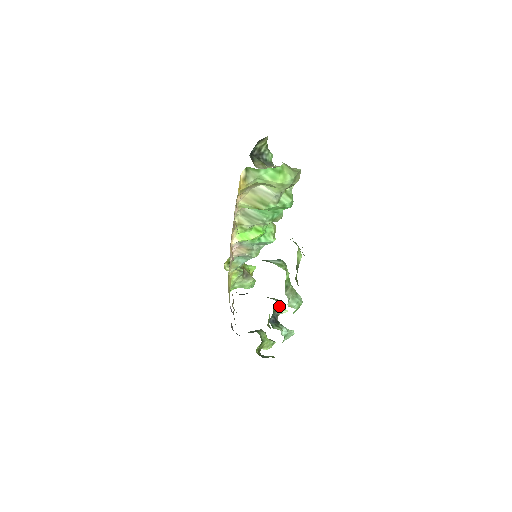
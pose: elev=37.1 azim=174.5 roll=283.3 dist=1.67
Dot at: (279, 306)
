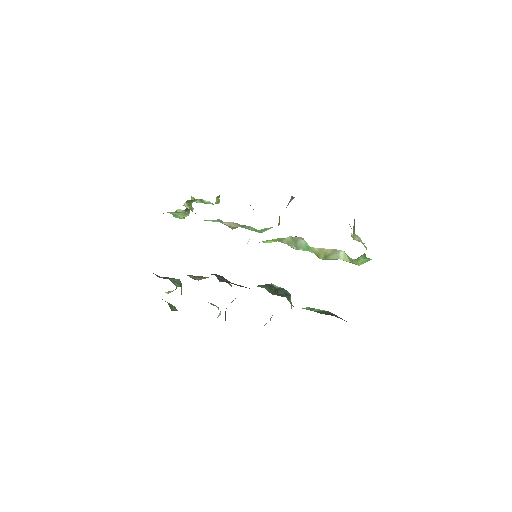
Dot at: occluded
